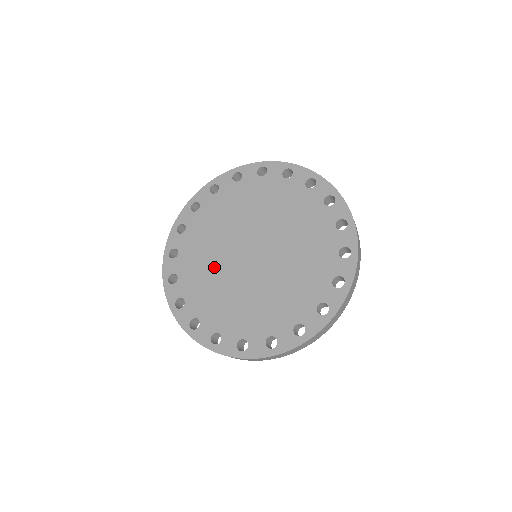
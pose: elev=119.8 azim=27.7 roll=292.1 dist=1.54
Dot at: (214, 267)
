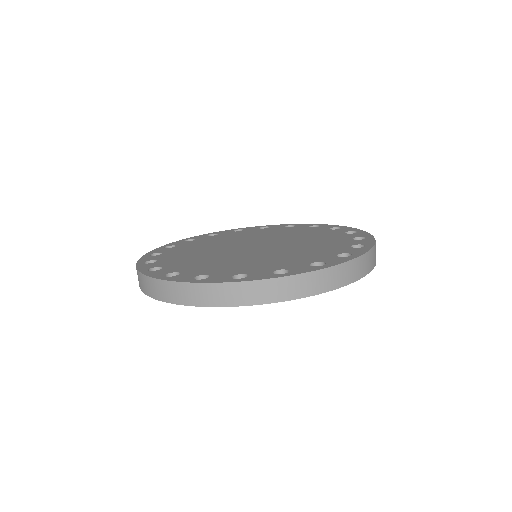
Dot at: (211, 256)
